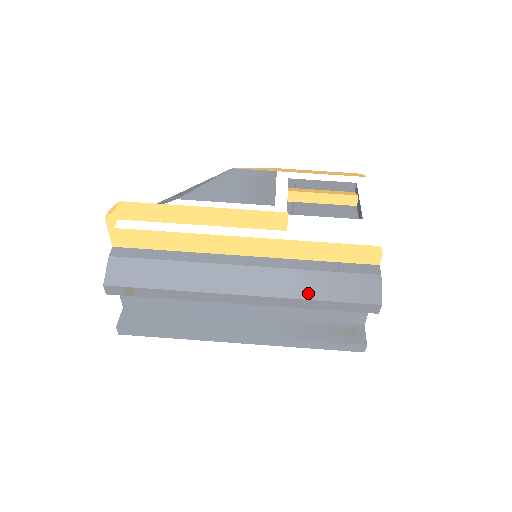
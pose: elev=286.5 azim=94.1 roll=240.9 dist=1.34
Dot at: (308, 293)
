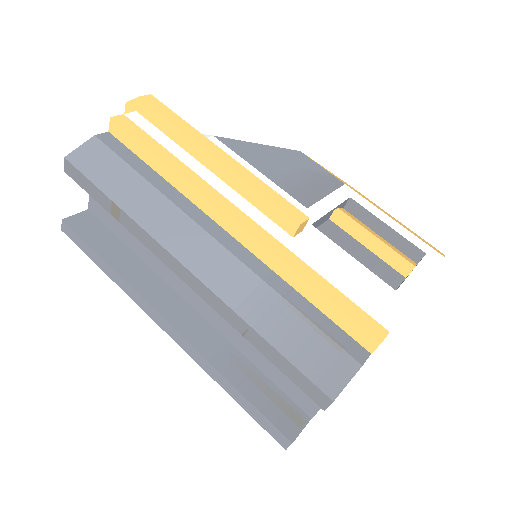
Dot at: (256, 319)
